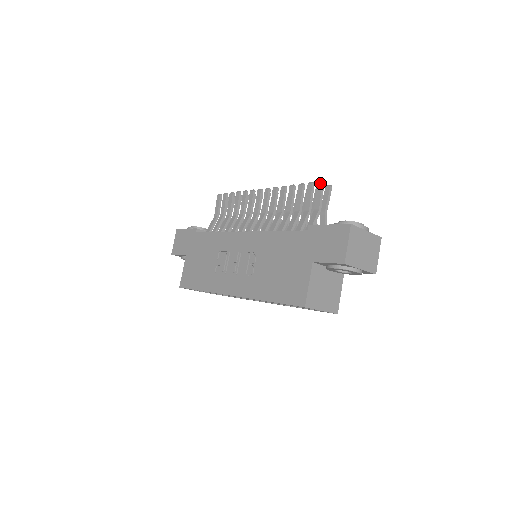
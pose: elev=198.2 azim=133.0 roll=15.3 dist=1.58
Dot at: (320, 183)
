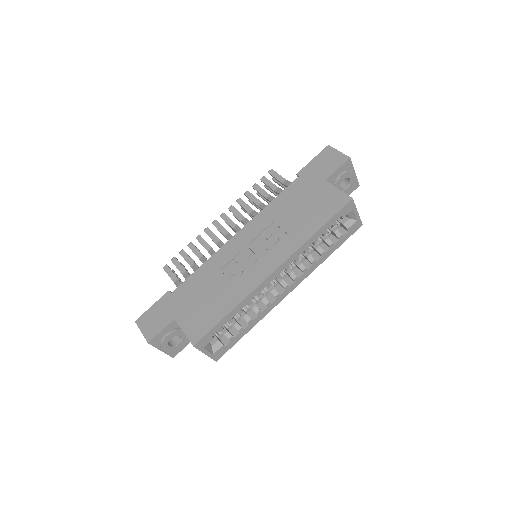
Dot at: (271, 170)
